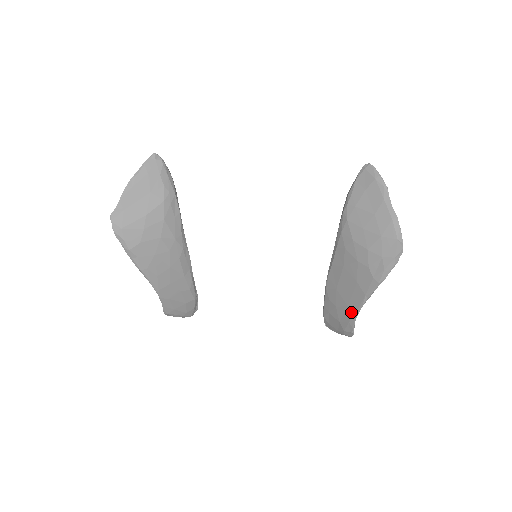
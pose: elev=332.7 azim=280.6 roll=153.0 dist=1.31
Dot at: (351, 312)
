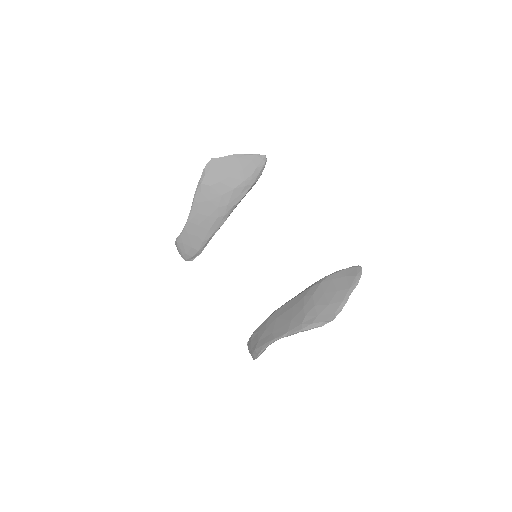
Dot at: (270, 338)
